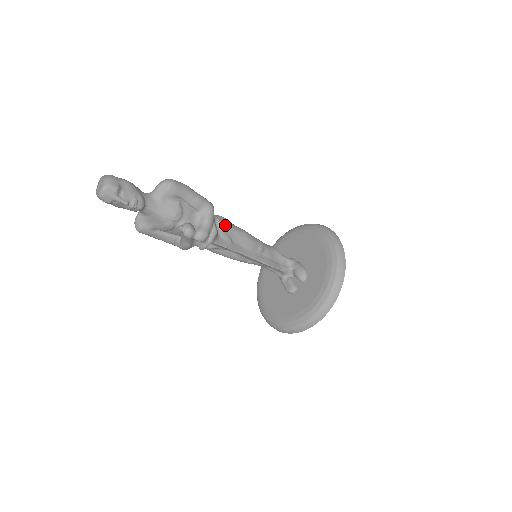
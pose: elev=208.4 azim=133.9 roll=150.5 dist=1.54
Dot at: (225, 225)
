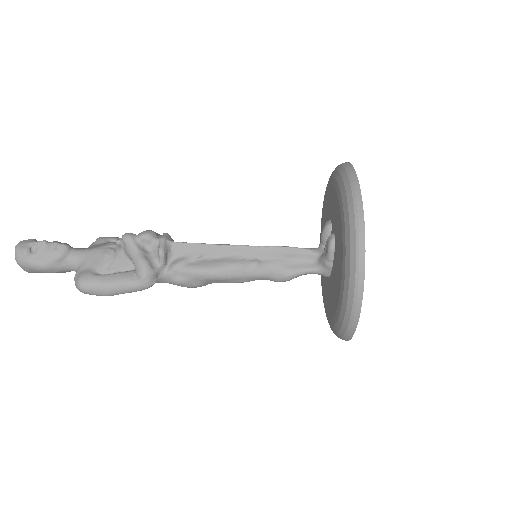
Dot at: occluded
